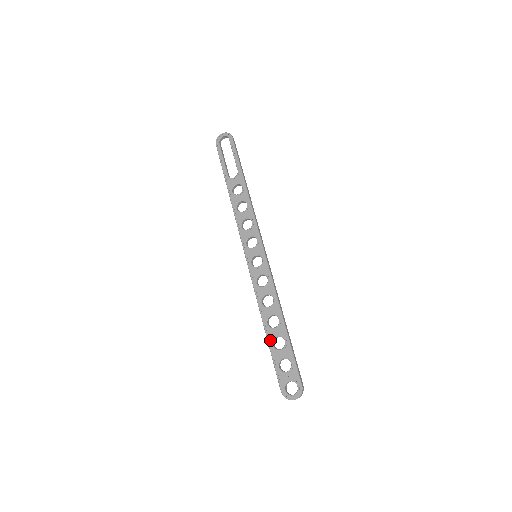
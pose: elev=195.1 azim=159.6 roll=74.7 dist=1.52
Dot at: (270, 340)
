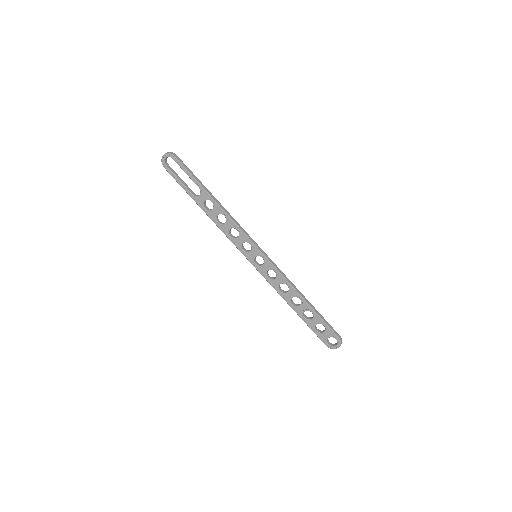
Dot at: (300, 315)
